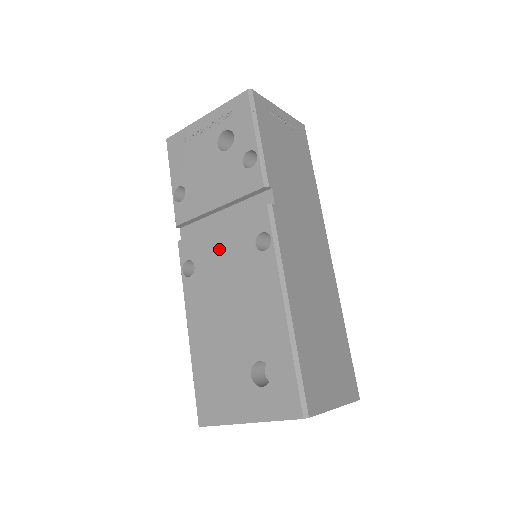
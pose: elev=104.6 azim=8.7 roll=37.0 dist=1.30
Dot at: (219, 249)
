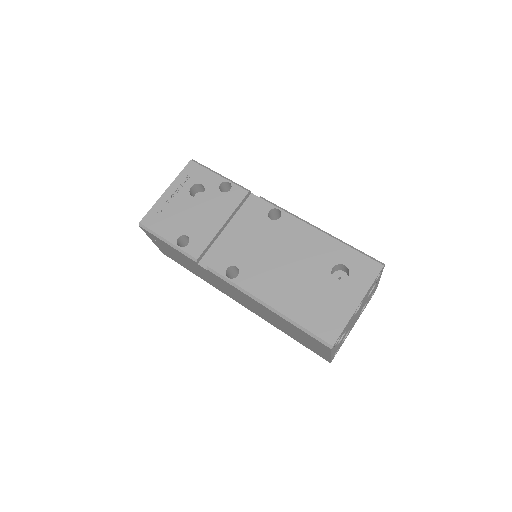
Dot at: (247, 242)
